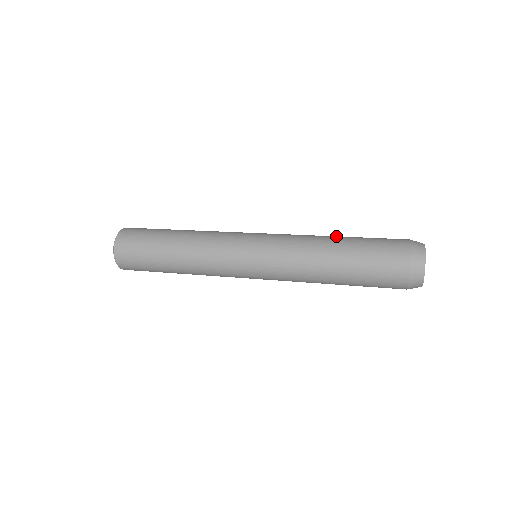
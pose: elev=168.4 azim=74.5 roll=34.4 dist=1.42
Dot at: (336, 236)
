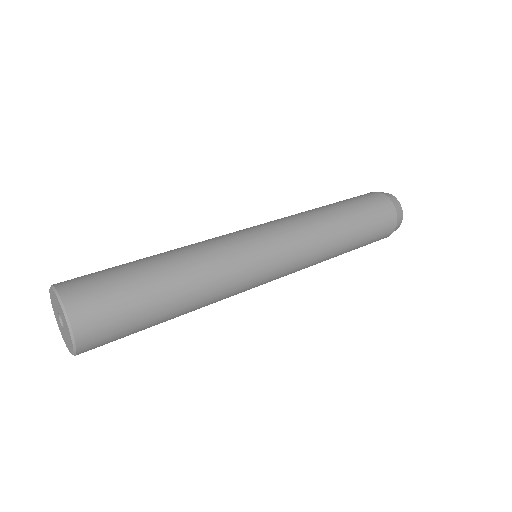
Dot at: (341, 218)
